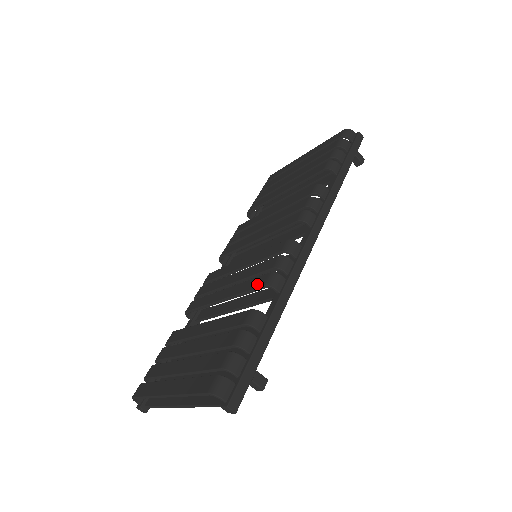
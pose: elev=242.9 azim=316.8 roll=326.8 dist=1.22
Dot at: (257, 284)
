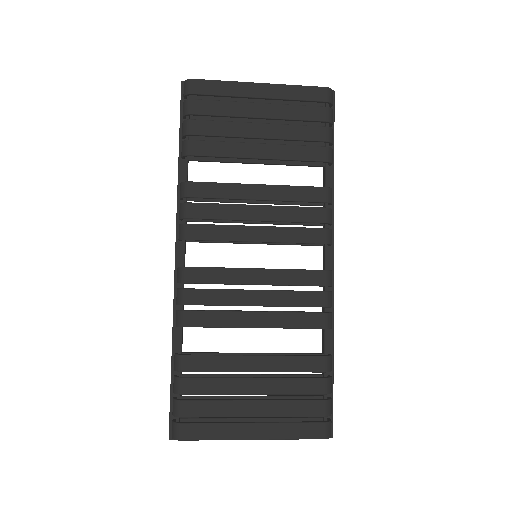
Dot at: (315, 324)
